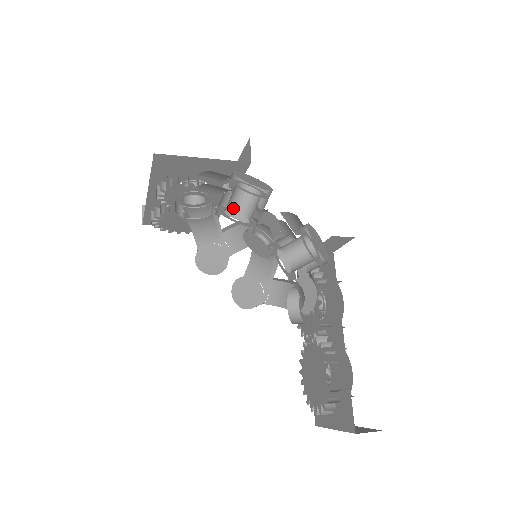
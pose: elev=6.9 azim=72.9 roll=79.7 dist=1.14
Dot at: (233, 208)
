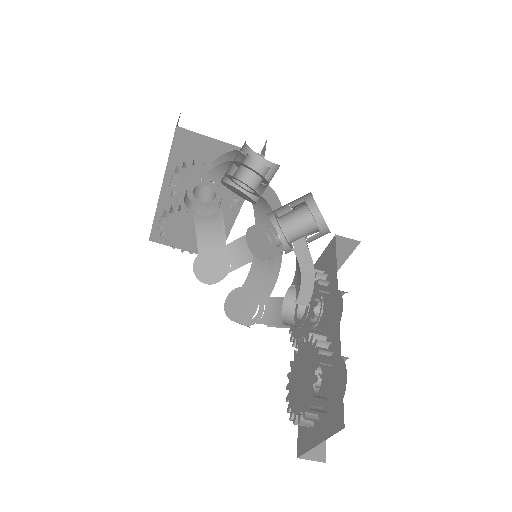
Dot at: (240, 182)
